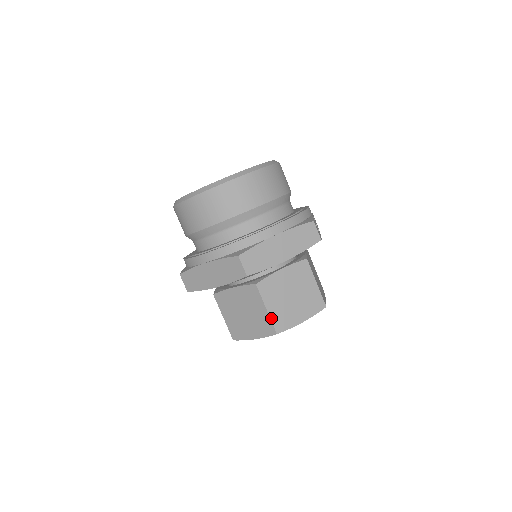
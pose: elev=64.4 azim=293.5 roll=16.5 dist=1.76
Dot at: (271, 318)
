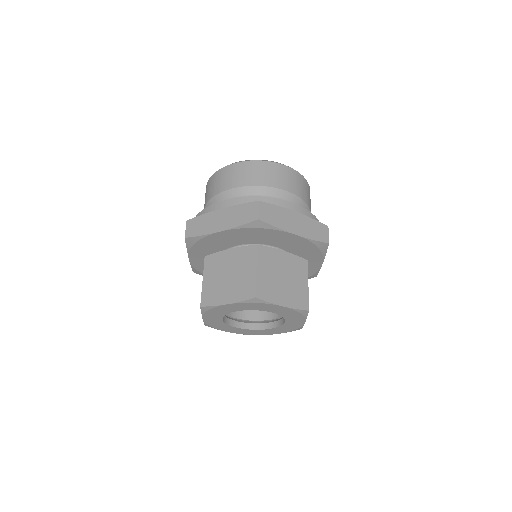
Dot at: (257, 280)
